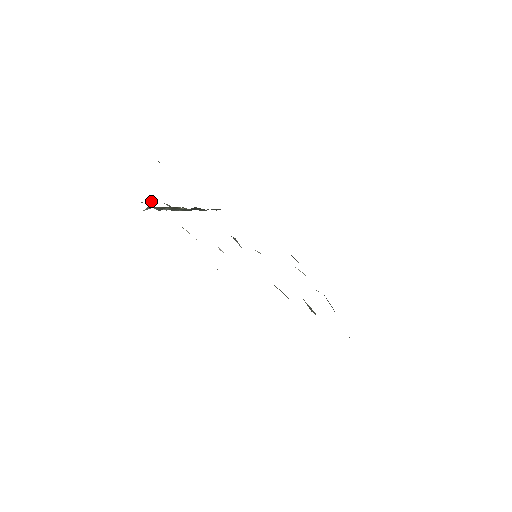
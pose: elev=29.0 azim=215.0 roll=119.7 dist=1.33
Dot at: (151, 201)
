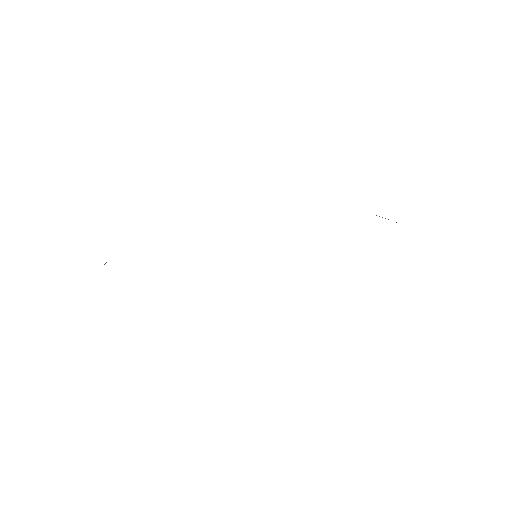
Dot at: occluded
